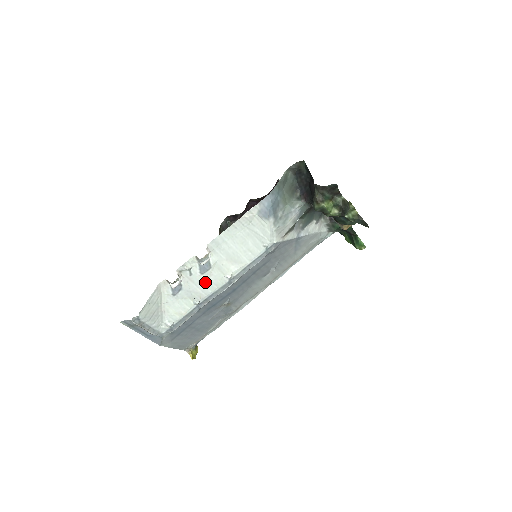
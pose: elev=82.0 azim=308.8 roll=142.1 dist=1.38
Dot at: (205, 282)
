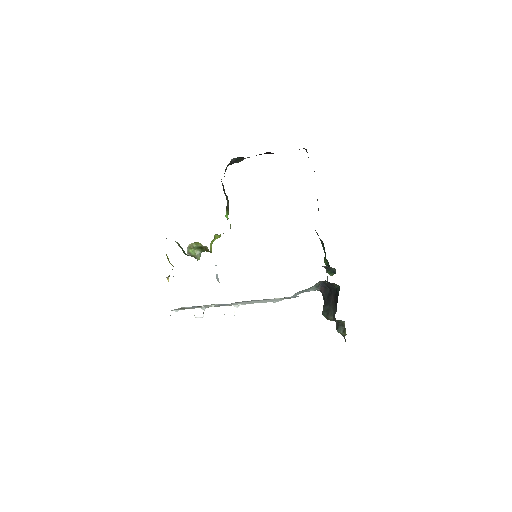
Dot at: occluded
